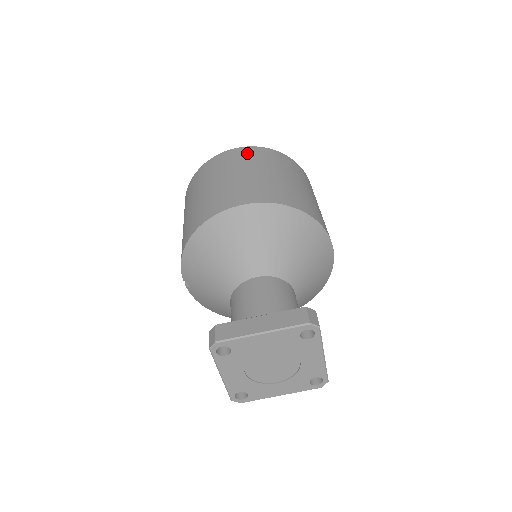
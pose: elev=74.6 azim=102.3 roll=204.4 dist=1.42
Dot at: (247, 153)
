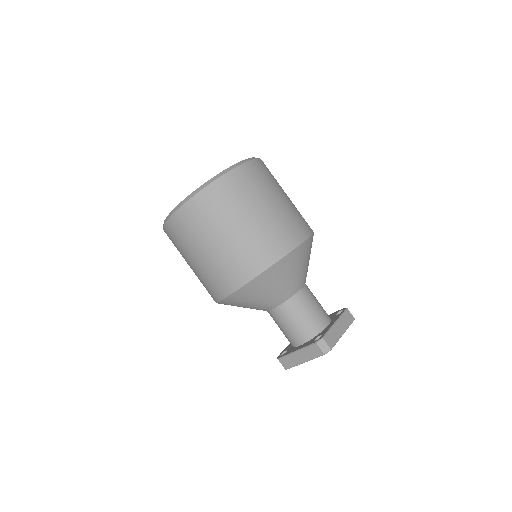
Dot at: (185, 222)
